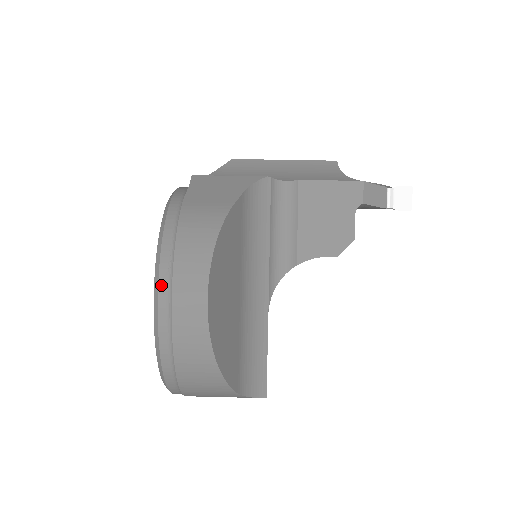
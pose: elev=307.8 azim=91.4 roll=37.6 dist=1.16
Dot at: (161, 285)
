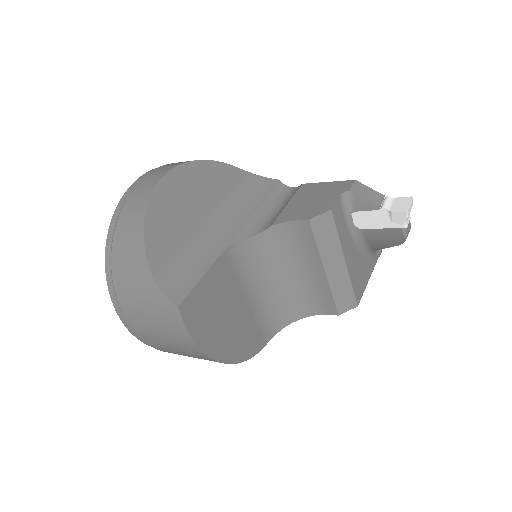
Dot at: (147, 173)
